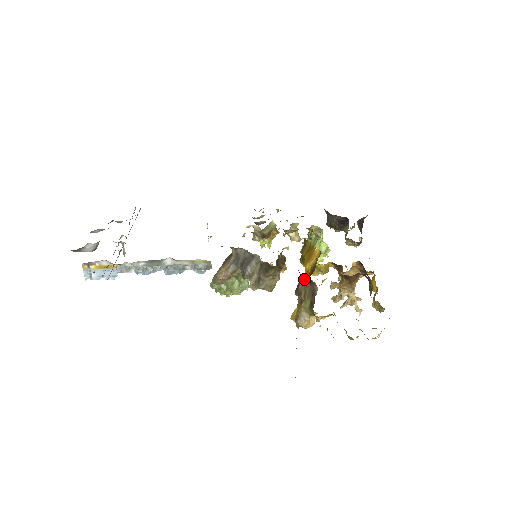
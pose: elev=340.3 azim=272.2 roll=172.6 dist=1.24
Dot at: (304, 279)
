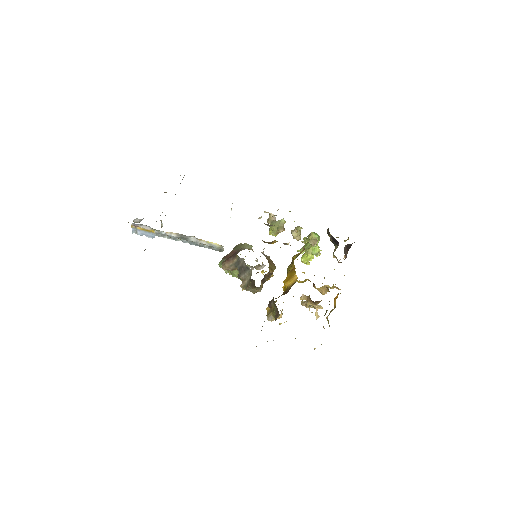
Dot at: occluded
